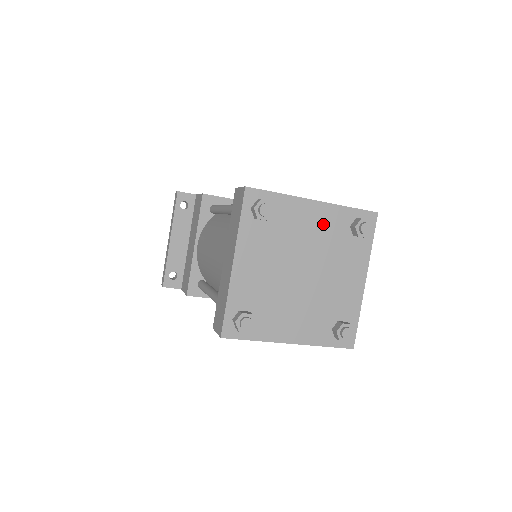
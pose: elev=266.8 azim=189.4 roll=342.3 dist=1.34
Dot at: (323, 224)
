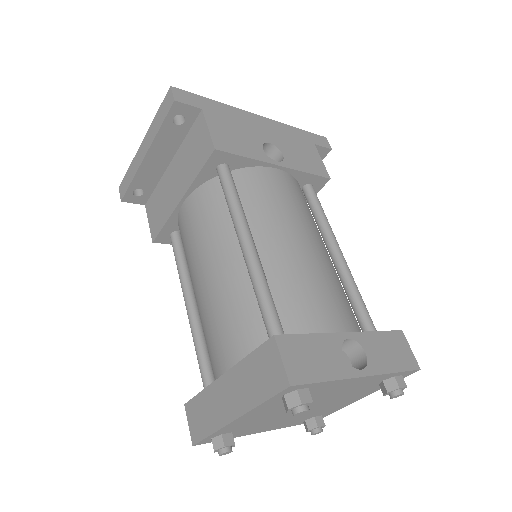
Dot at: (356, 385)
